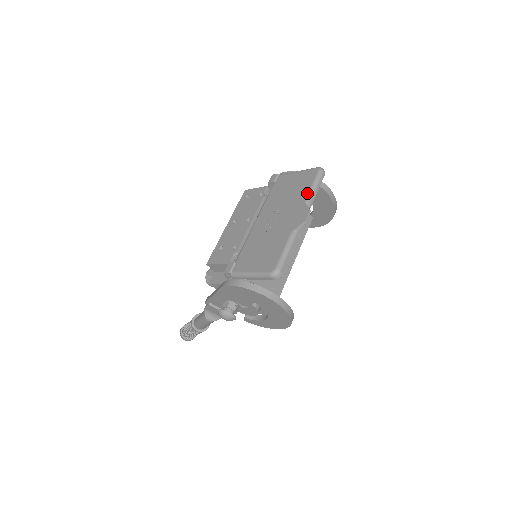
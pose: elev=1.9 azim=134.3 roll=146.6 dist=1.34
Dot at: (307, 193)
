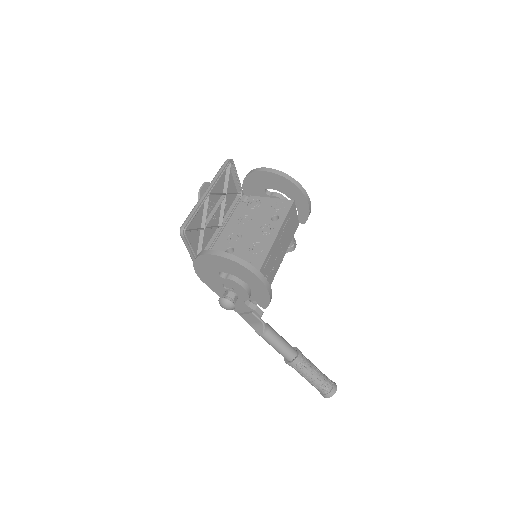
Dot at: occluded
